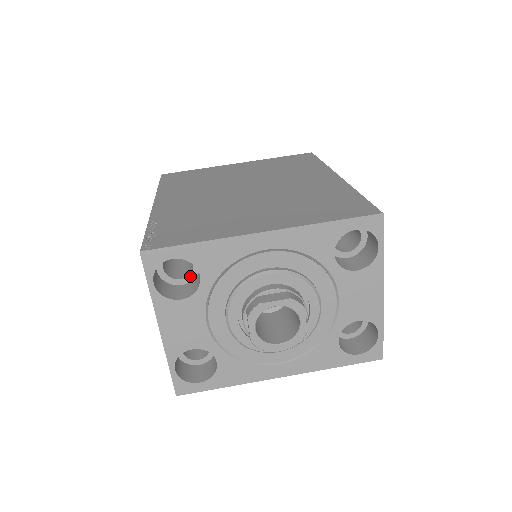
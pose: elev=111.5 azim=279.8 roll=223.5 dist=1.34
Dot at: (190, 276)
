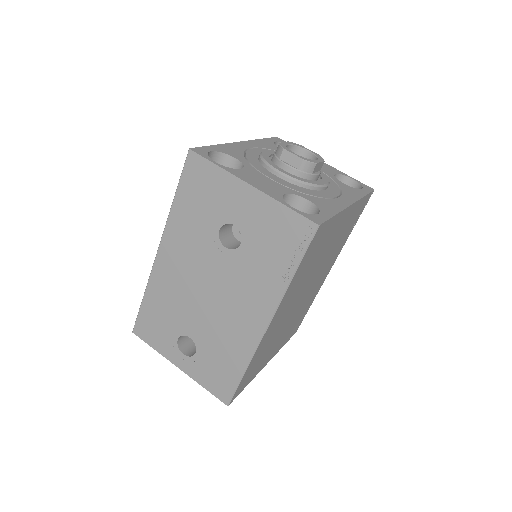
Dot at: occluded
